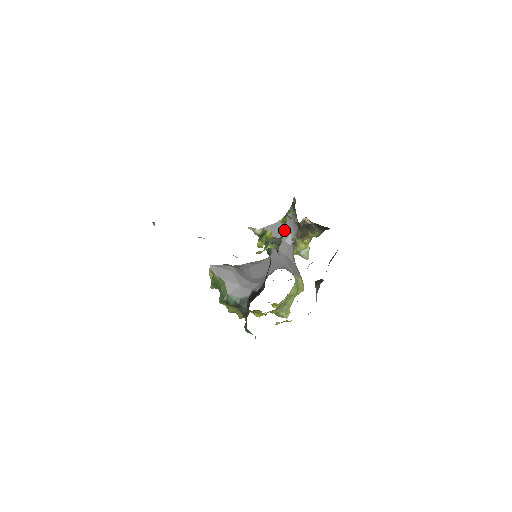
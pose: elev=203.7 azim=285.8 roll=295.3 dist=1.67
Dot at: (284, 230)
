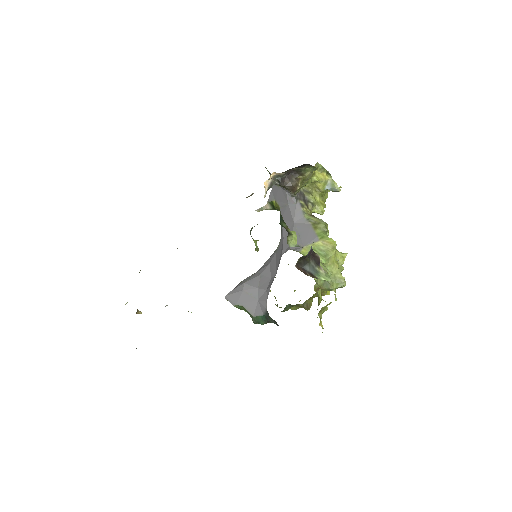
Dot at: (280, 191)
